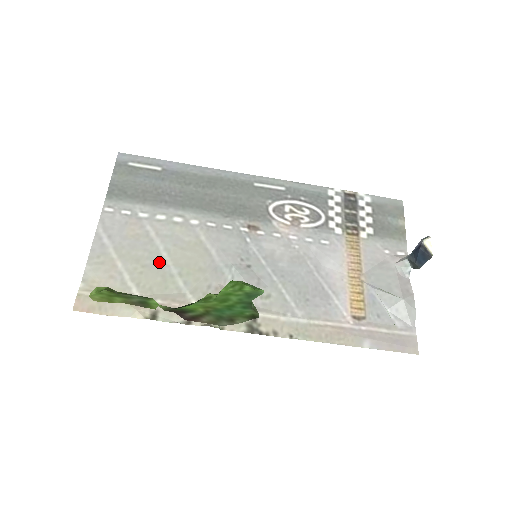
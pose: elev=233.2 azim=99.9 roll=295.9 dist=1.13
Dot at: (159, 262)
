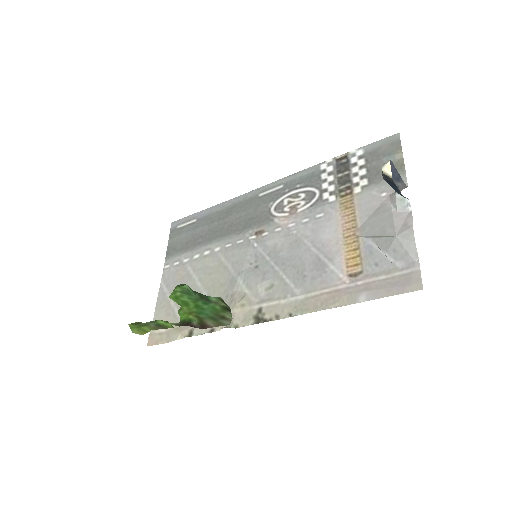
Dot at: occluded
